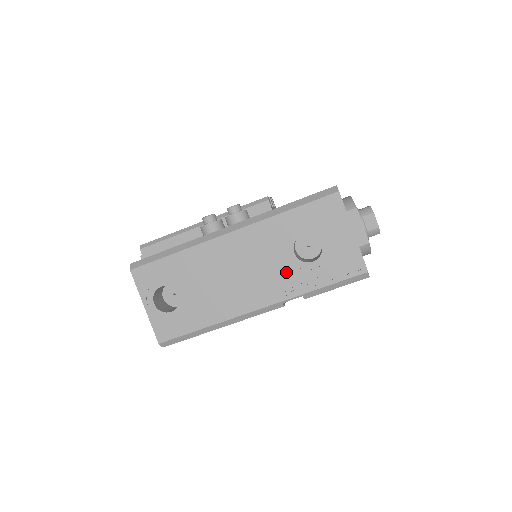
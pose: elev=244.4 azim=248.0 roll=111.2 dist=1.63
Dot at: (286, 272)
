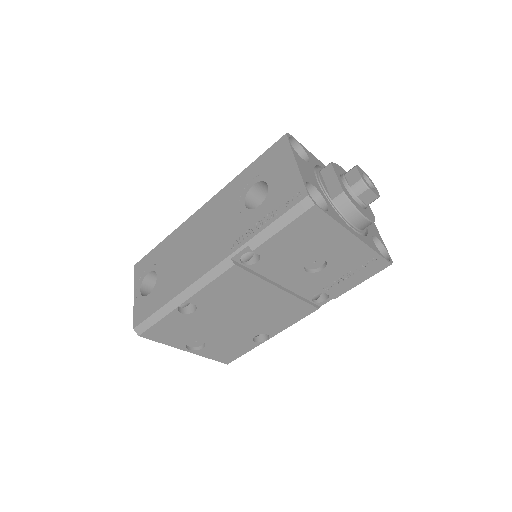
Dot at: (236, 225)
